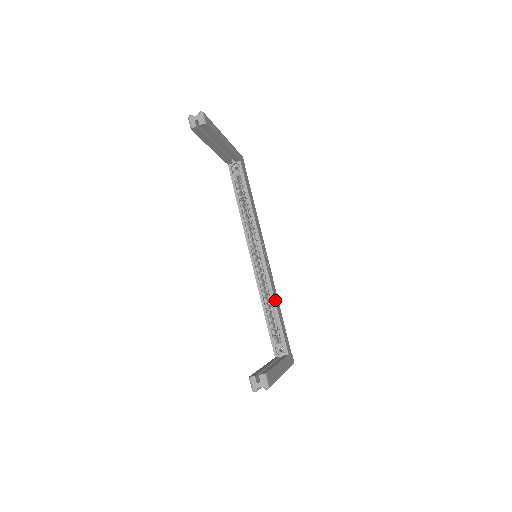
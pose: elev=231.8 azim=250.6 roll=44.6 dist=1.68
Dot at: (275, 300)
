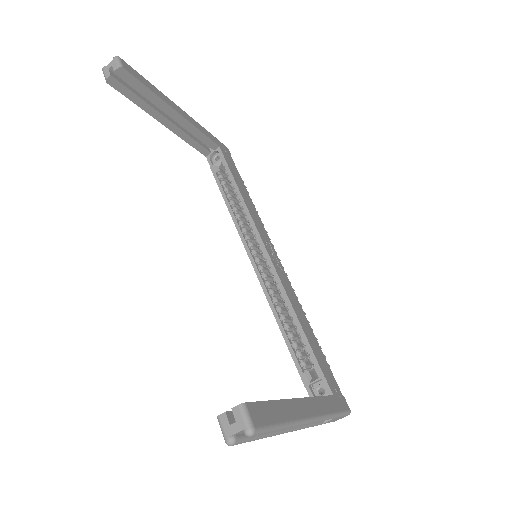
Dot at: (296, 313)
